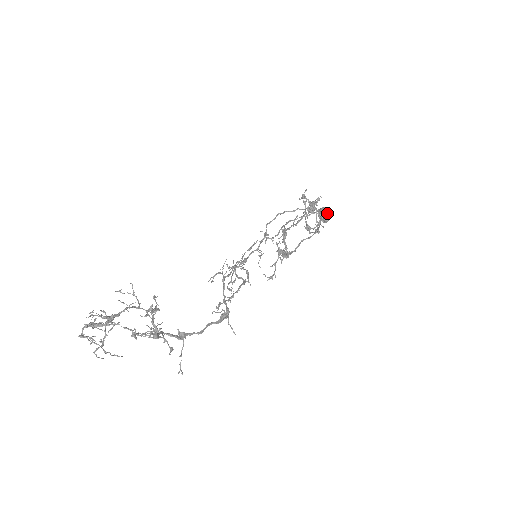
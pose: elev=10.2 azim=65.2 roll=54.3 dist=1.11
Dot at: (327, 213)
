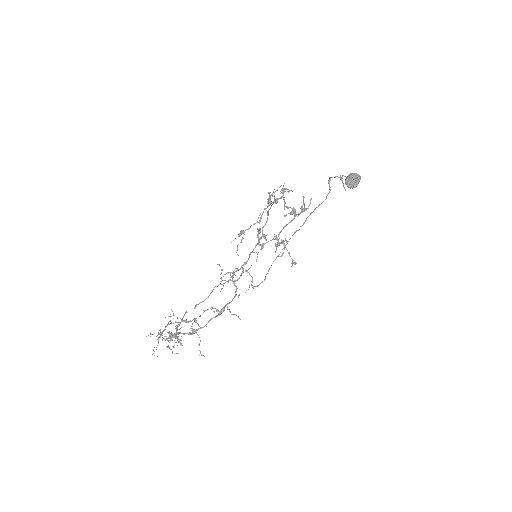
Dot at: (350, 179)
